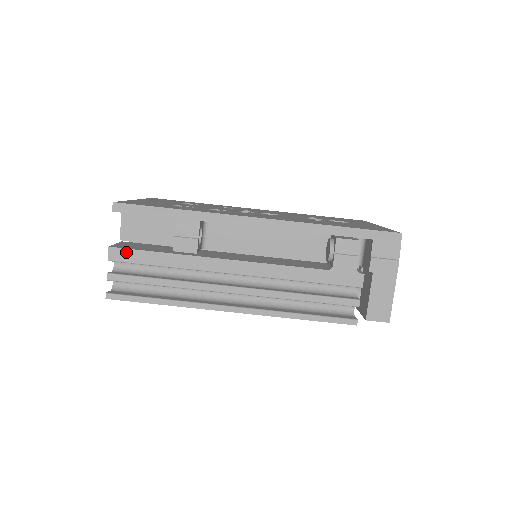
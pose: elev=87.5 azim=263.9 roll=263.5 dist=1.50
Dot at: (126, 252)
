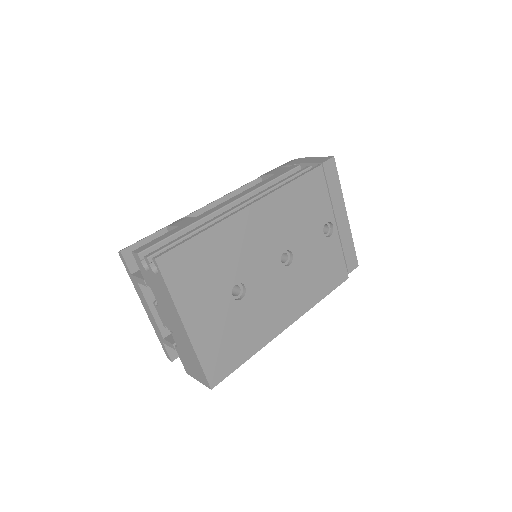
Dot at: (147, 245)
